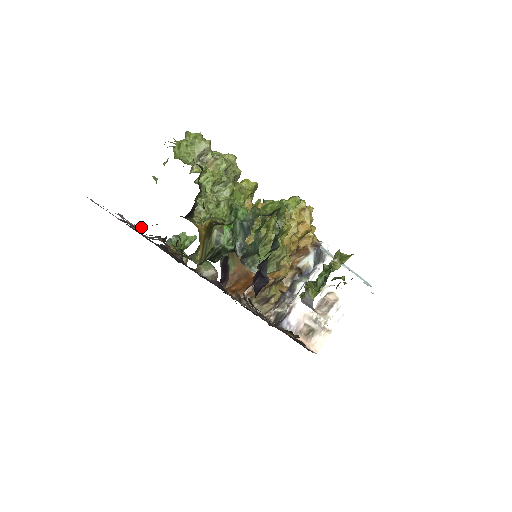
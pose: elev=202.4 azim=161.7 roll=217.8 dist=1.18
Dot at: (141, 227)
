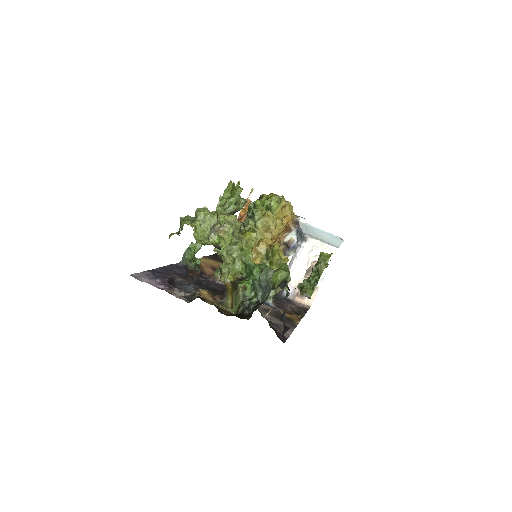
Dot at: (183, 292)
